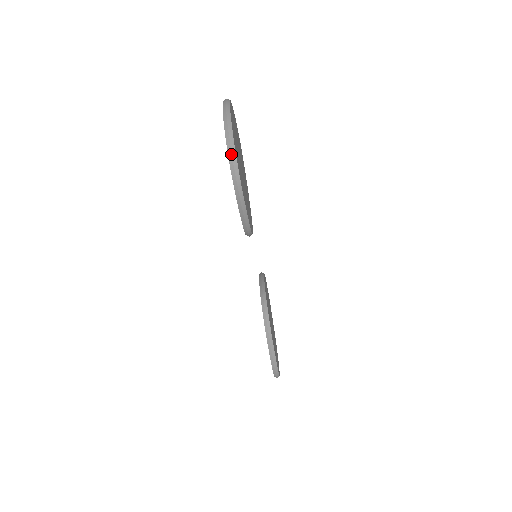
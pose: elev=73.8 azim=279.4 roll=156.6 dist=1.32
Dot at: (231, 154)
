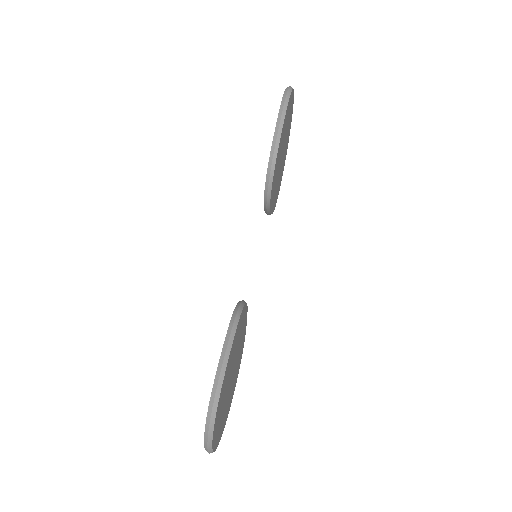
Dot at: (289, 87)
